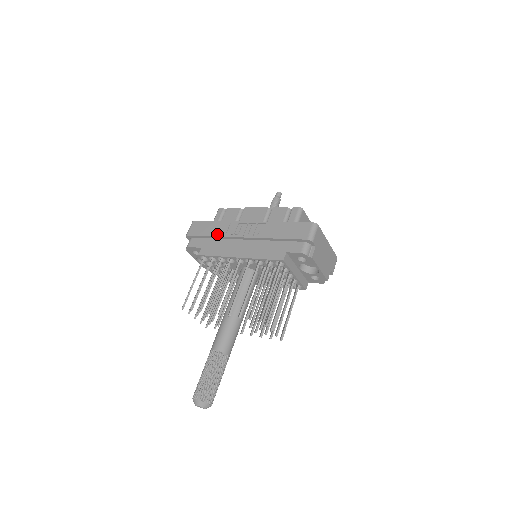
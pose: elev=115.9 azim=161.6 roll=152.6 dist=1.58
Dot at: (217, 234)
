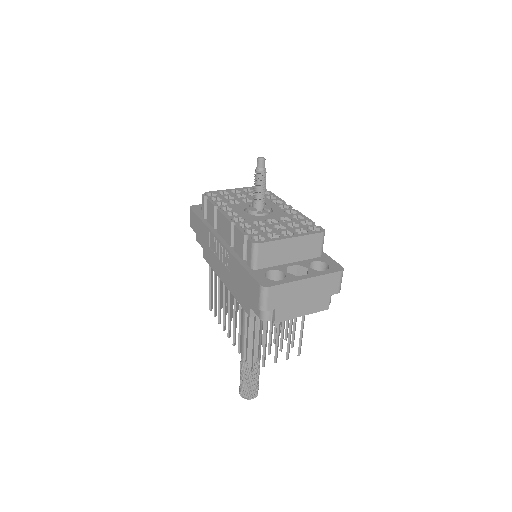
Dot at: (205, 242)
